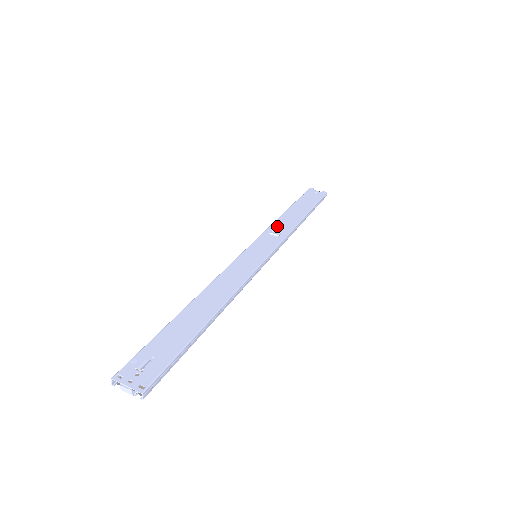
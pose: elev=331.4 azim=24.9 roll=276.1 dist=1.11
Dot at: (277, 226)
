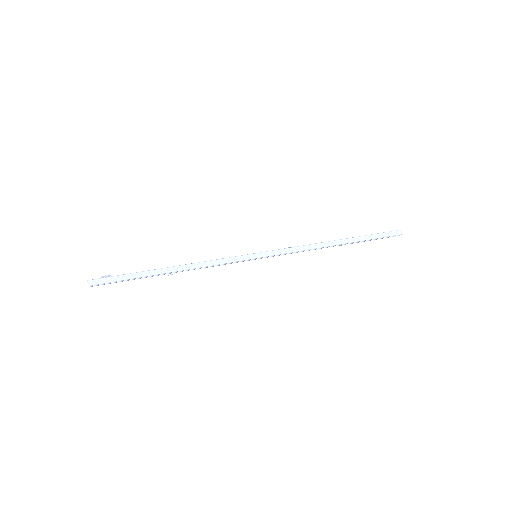
Dot at: occluded
